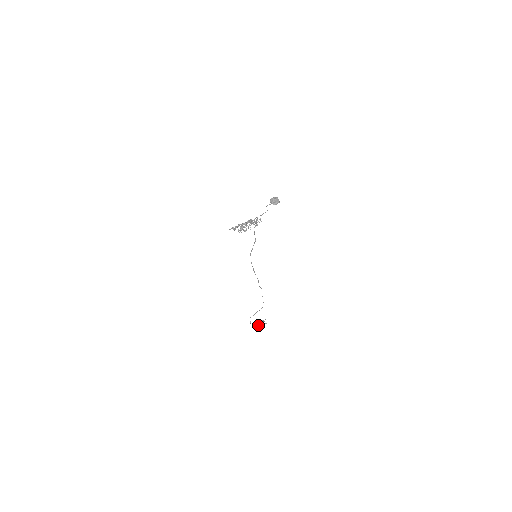
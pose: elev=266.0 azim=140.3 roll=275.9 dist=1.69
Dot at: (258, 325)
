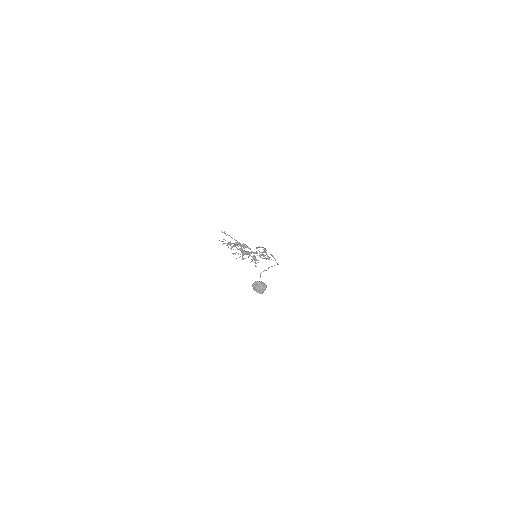
Dot at: (263, 254)
